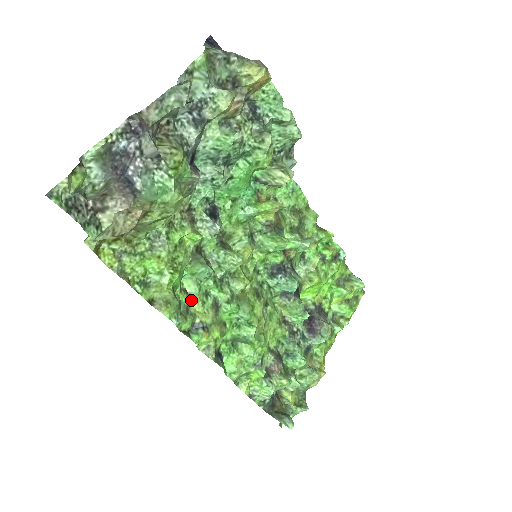
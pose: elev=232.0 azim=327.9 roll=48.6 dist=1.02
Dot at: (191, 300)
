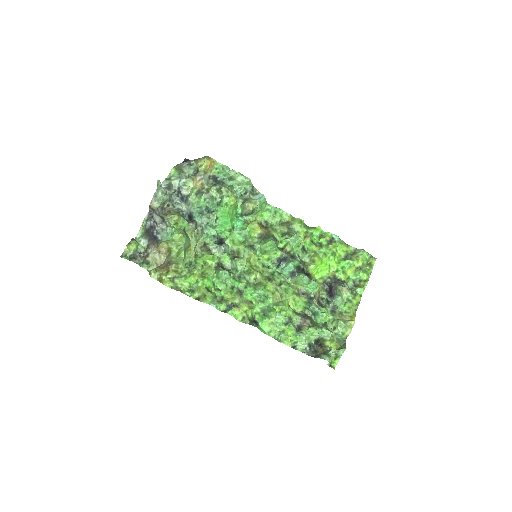
Dot at: (223, 293)
